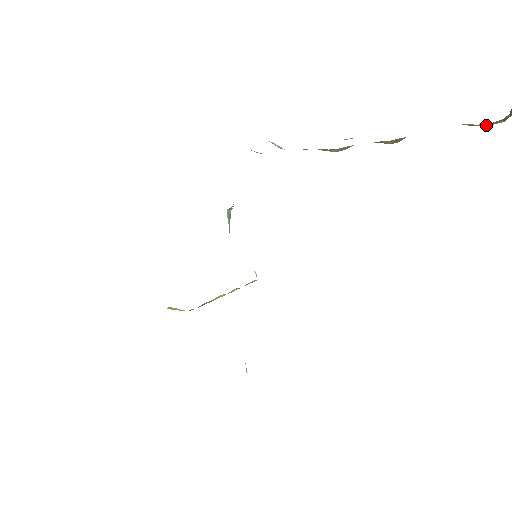
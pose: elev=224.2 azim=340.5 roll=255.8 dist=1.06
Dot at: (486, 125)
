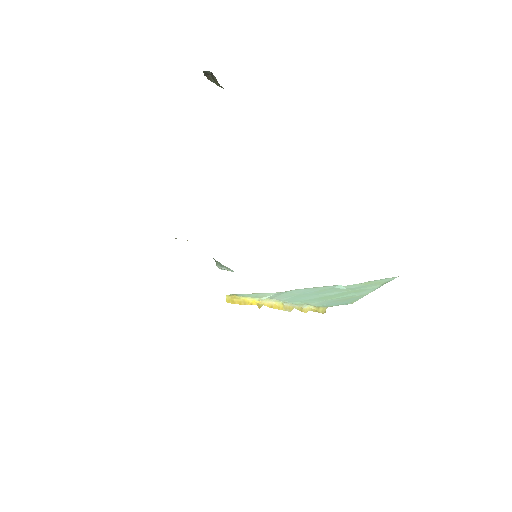
Dot at: occluded
